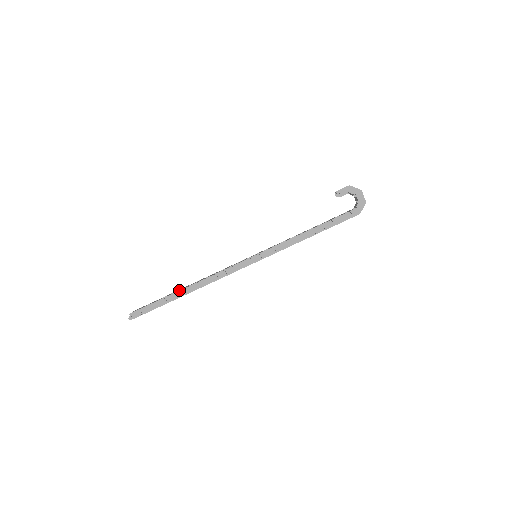
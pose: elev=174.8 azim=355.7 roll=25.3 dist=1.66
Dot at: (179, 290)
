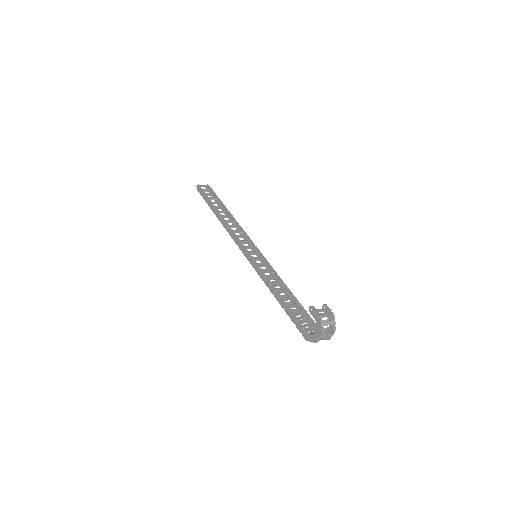
Dot at: (217, 209)
